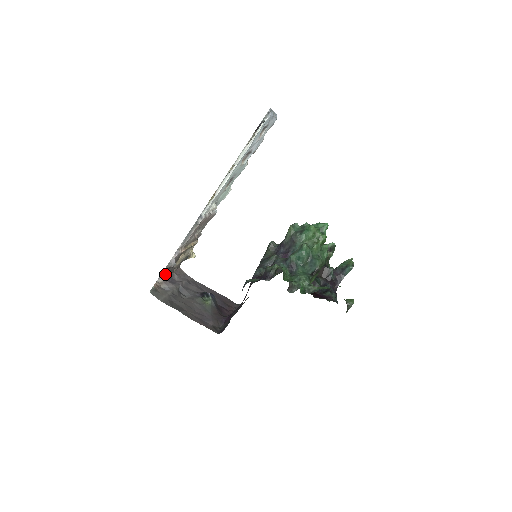
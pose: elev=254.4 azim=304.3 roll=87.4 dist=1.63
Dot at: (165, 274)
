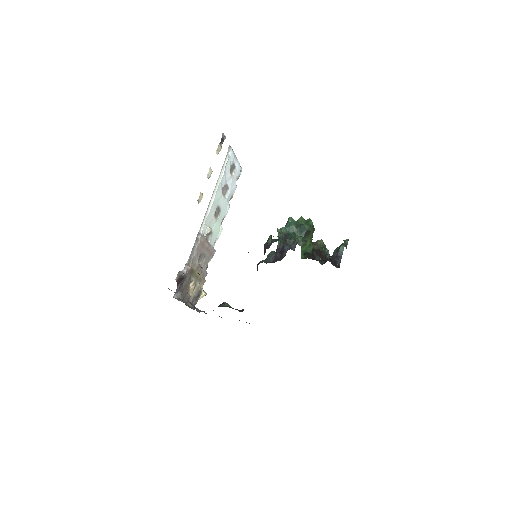
Dot at: (179, 295)
